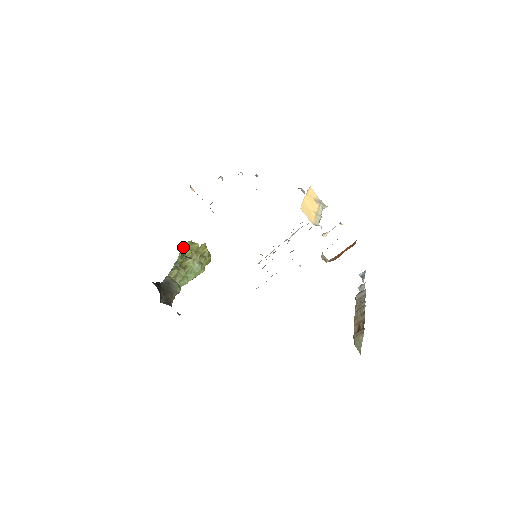
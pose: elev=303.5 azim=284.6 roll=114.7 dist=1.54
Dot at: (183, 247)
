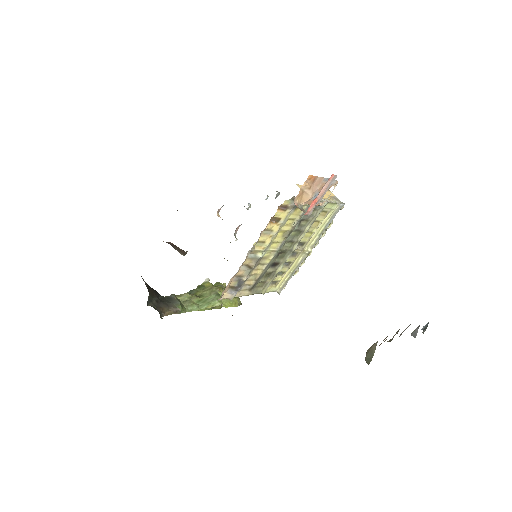
Dot at: (206, 280)
